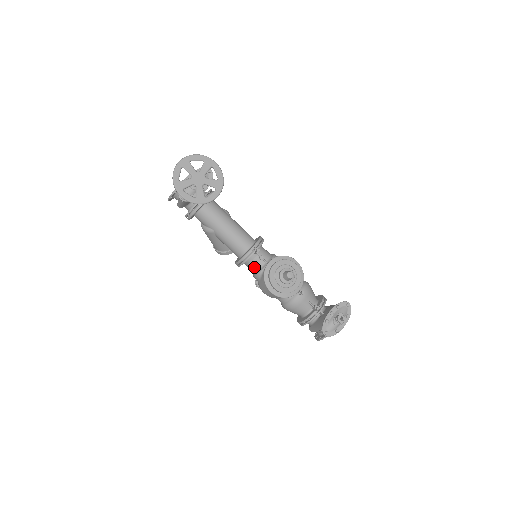
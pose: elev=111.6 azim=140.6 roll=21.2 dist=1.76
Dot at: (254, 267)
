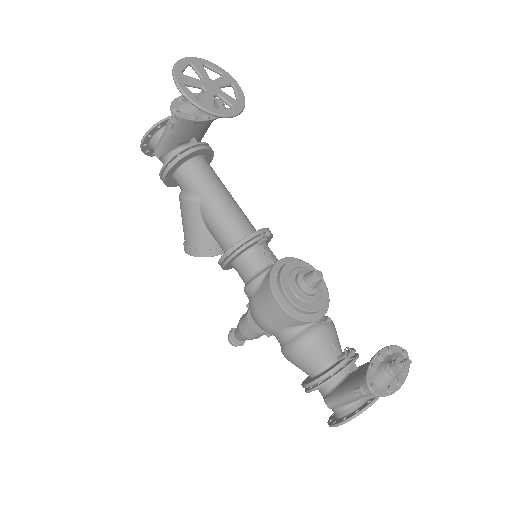
Dot at: (252, 267)
